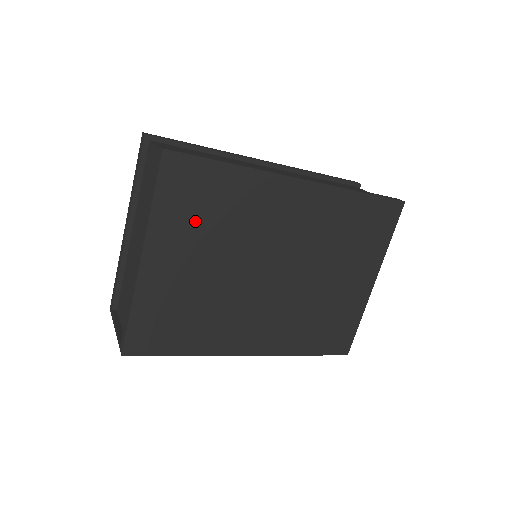
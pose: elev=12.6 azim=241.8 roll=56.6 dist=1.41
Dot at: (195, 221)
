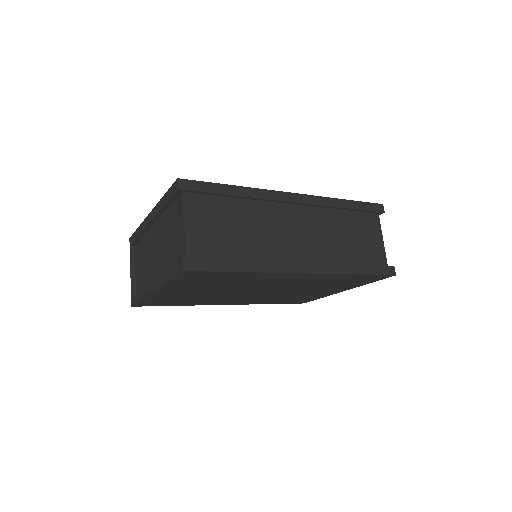
Dot at: (202, 284)
